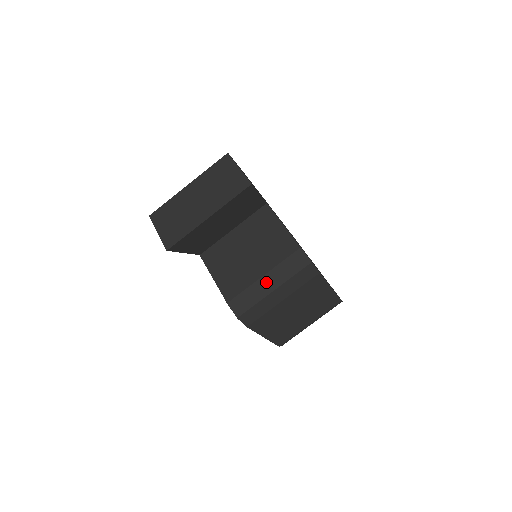
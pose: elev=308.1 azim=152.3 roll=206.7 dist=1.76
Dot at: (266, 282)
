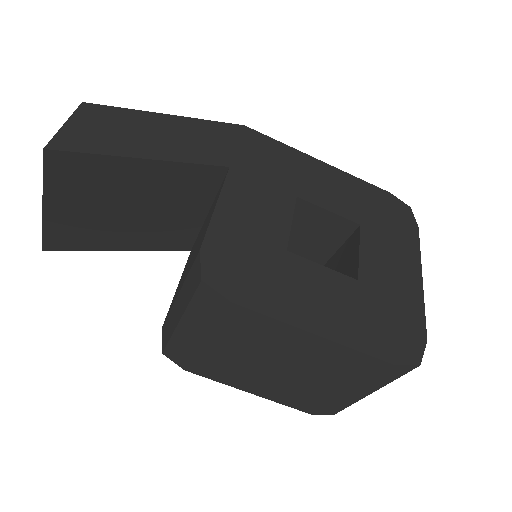
Dot at: (178, 305)
